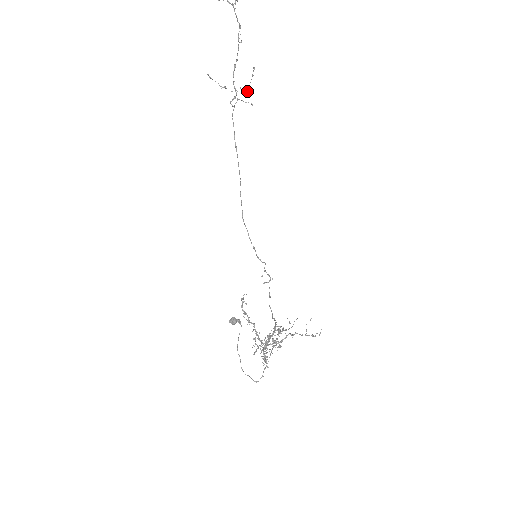
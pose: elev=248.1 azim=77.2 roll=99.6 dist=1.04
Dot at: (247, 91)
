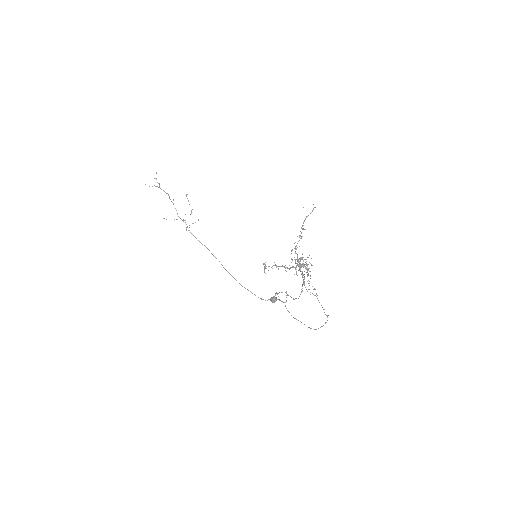
Dot at: occluded
